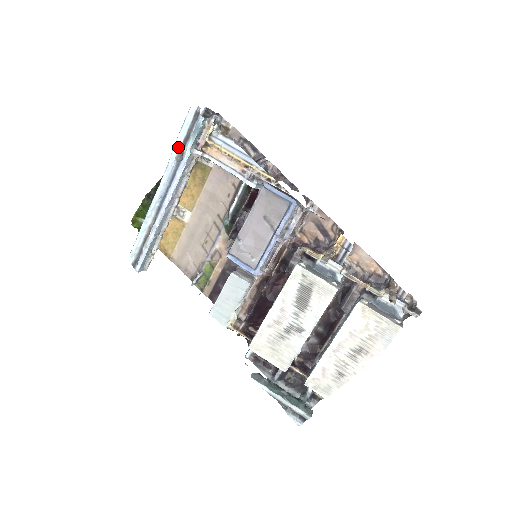
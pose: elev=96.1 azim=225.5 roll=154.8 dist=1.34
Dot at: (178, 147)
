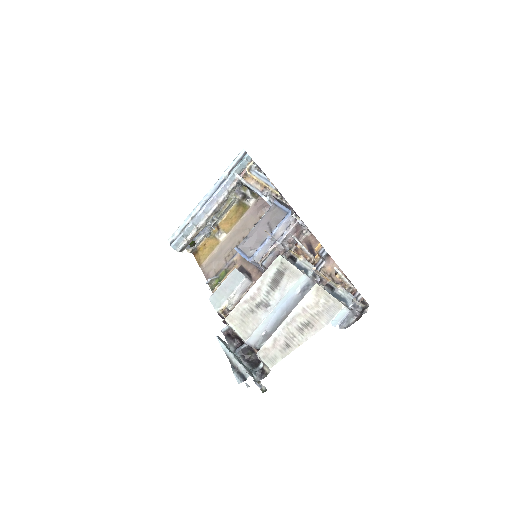
Dot at: (228, 171)
